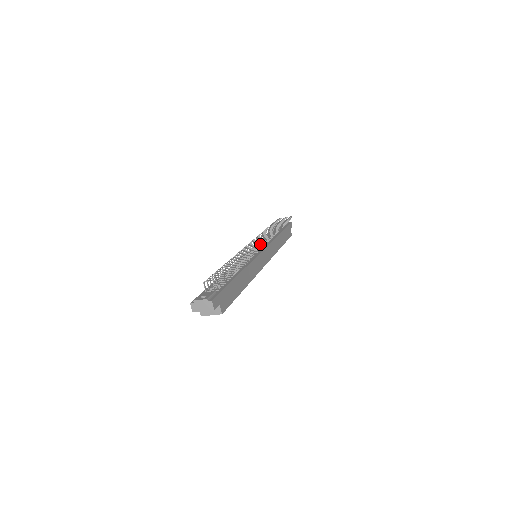
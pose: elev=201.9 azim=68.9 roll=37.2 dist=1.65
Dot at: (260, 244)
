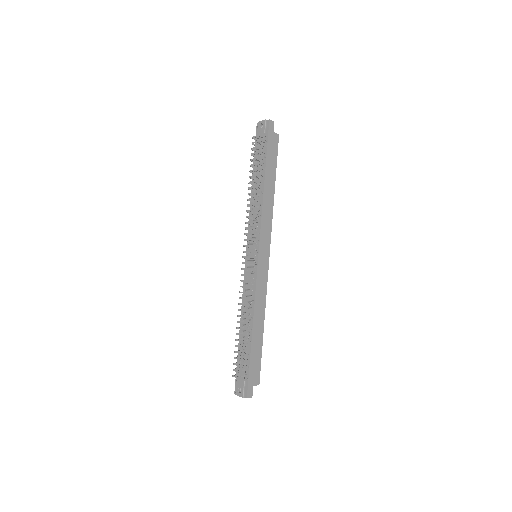
Dot at: occluded
